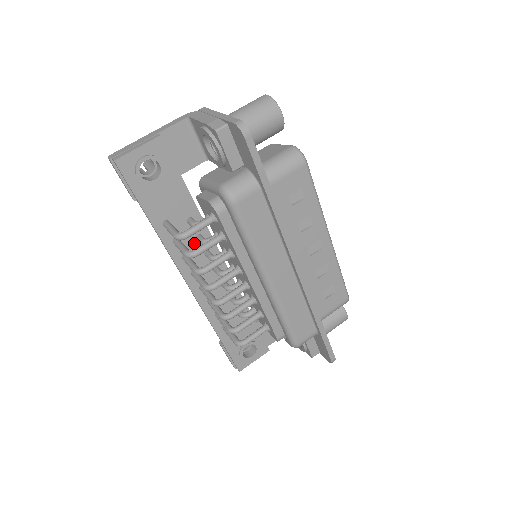
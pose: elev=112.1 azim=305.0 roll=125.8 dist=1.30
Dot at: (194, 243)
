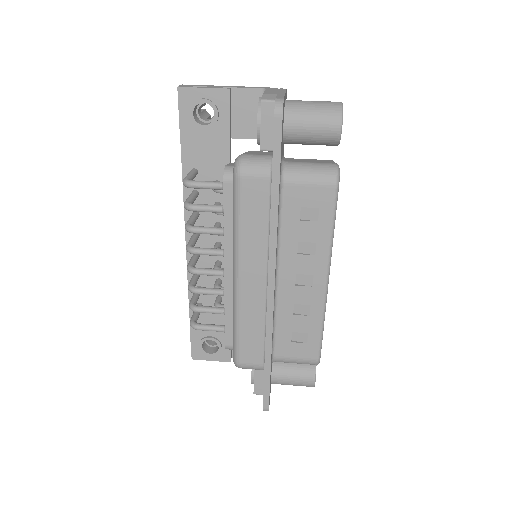
Dot at: occluded
